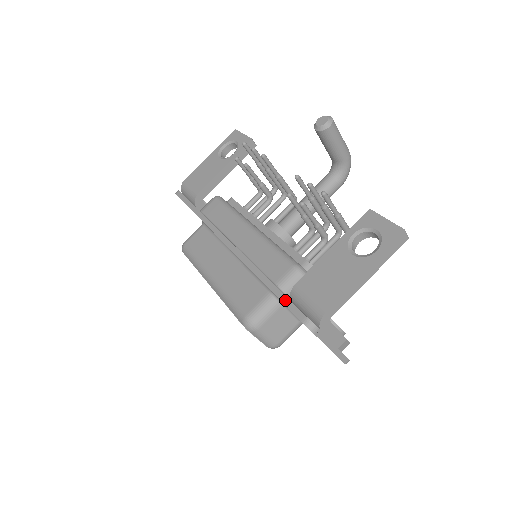
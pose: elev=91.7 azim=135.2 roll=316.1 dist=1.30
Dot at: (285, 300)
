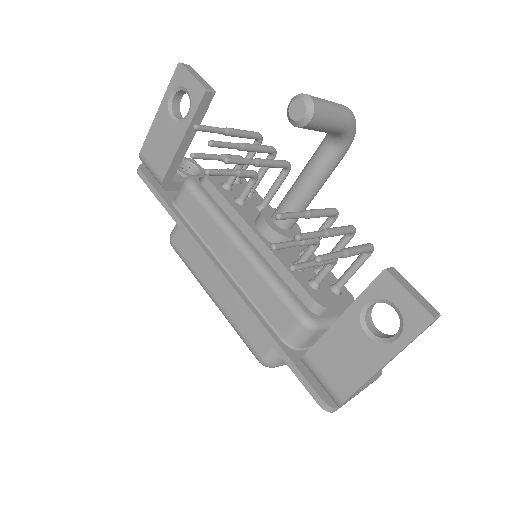
Dot at: (296, 373)
